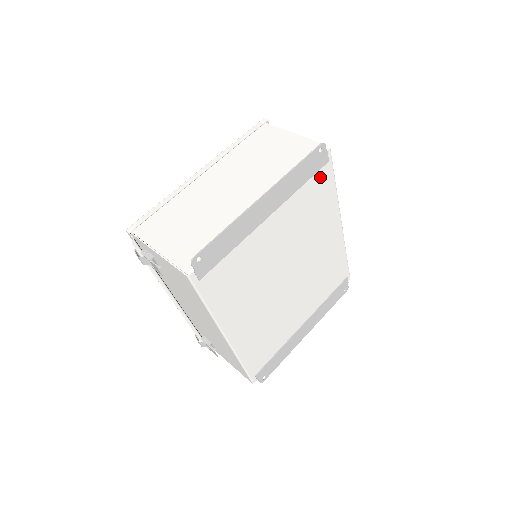
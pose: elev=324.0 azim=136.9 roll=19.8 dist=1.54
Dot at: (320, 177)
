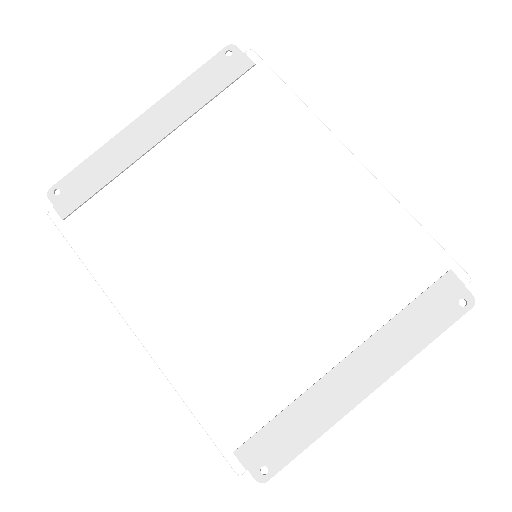
Dot at: (249, 87)
